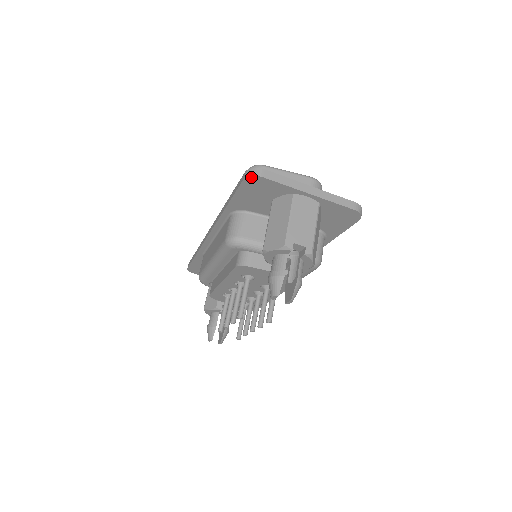
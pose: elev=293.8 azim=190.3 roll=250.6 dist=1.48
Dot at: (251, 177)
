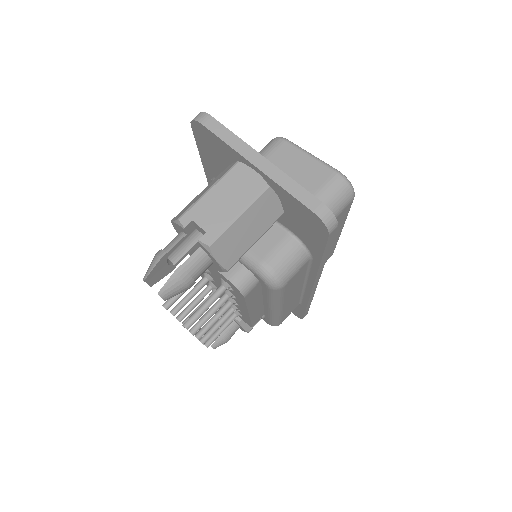
Dot at: (194, 122)
